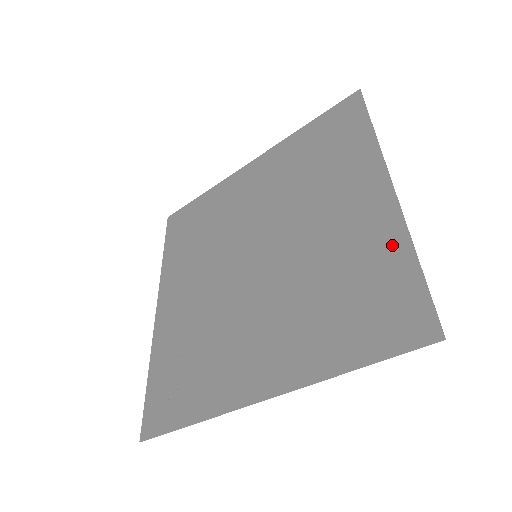
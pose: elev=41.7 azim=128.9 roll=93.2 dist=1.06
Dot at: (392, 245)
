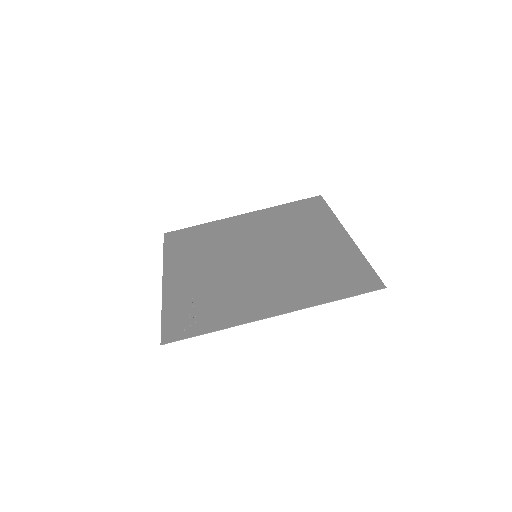
Dot at: (352, 255)
